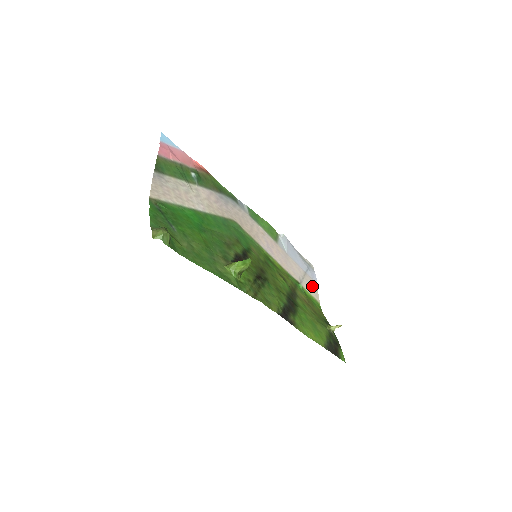
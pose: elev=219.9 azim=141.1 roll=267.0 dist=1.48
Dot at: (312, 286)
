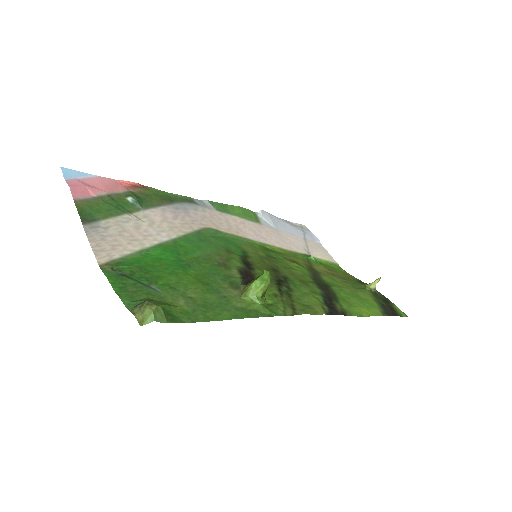
Dot at: (319, 250)
